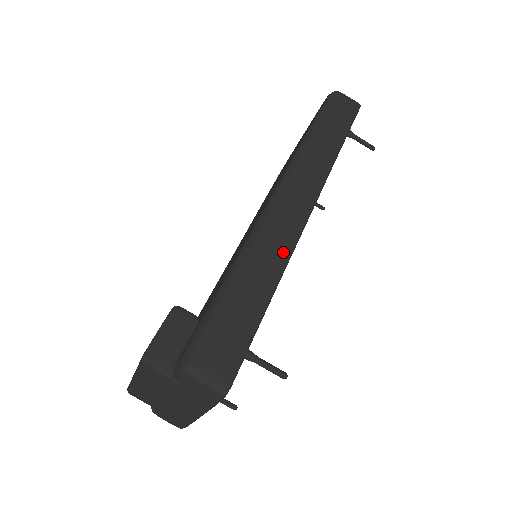
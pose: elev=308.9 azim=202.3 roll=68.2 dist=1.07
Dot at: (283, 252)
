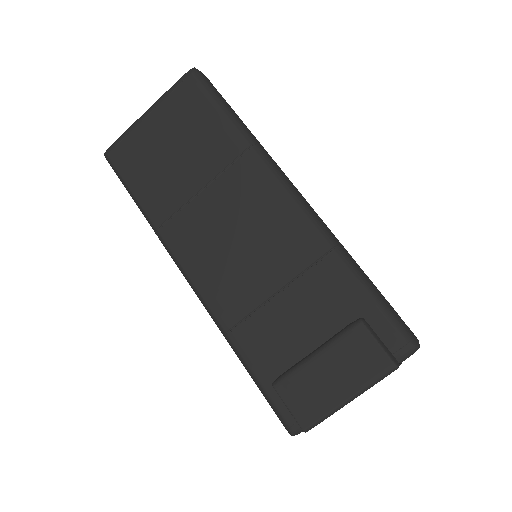
Dot at: occluded
